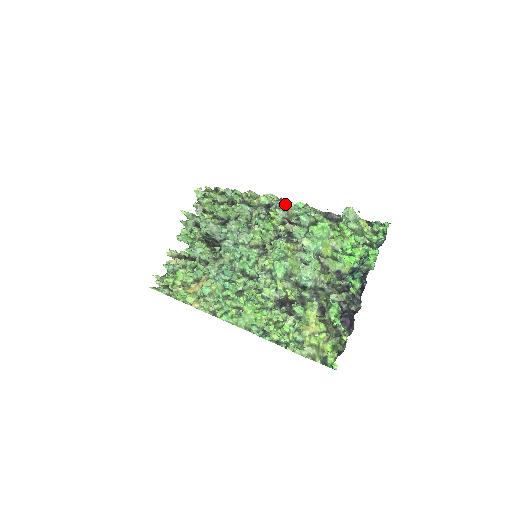
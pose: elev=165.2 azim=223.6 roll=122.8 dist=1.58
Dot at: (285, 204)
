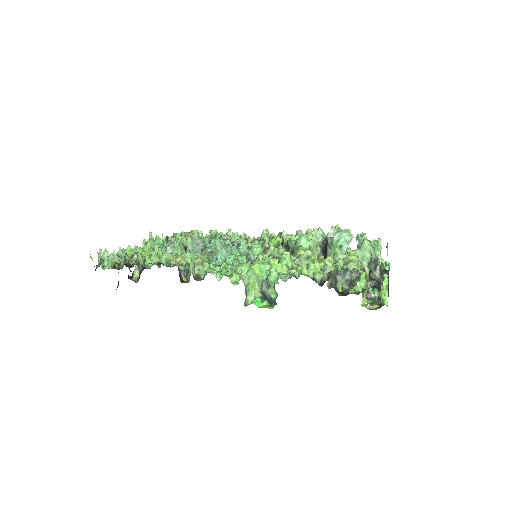
Dot at: occluded
